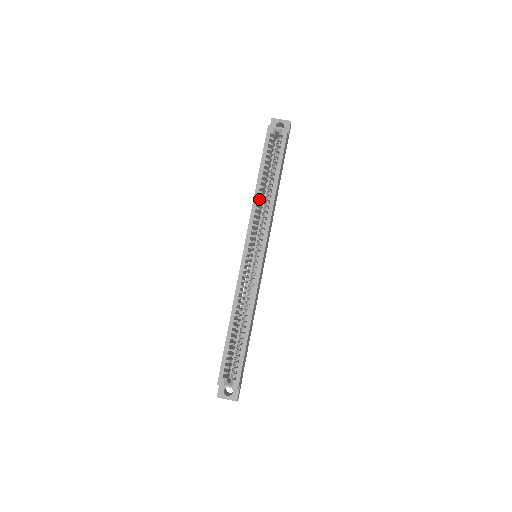
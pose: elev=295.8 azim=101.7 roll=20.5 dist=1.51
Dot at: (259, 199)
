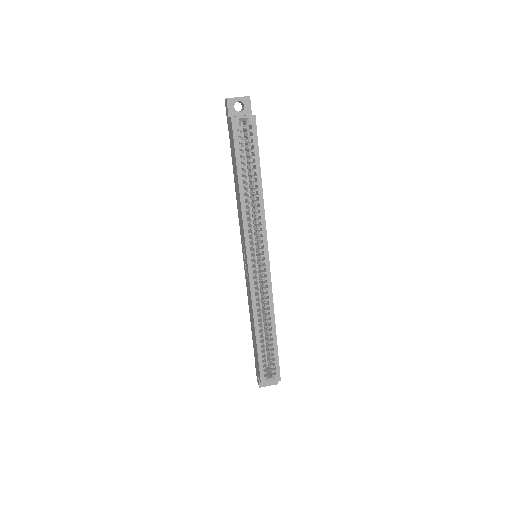
Dot at: (246, 204)
